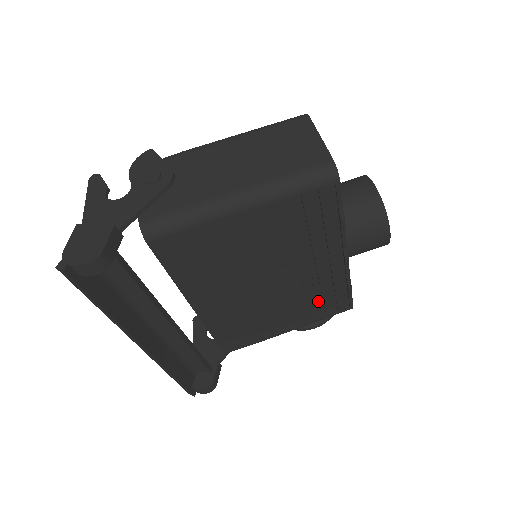
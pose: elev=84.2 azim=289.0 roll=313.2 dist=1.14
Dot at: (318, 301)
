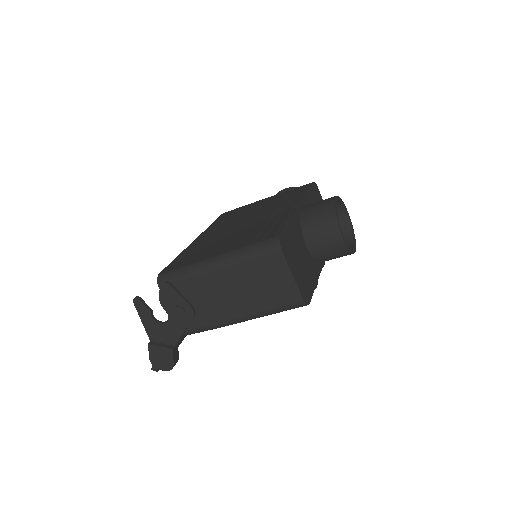
Dot at: occluded
